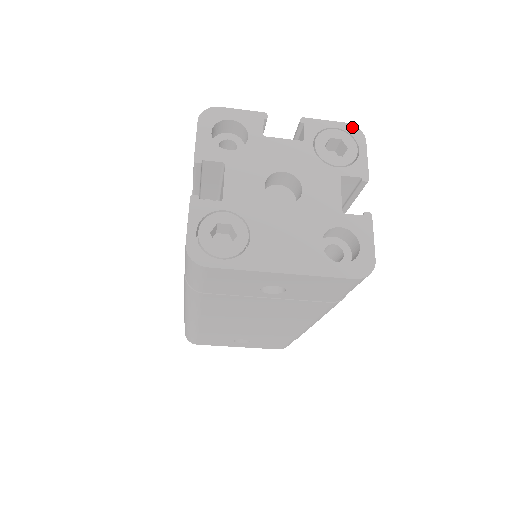
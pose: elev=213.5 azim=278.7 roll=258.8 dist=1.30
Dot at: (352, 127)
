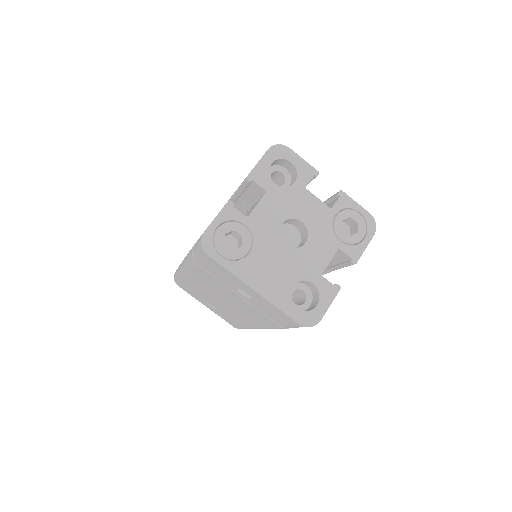
Dot at: (372, 219)
